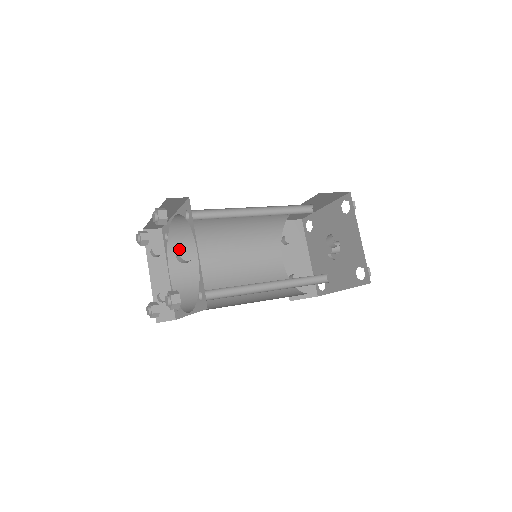
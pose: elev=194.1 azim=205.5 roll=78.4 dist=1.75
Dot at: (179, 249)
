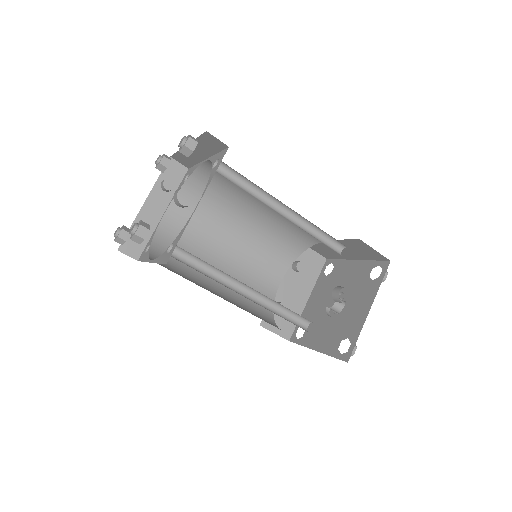
Dot at: occluded
